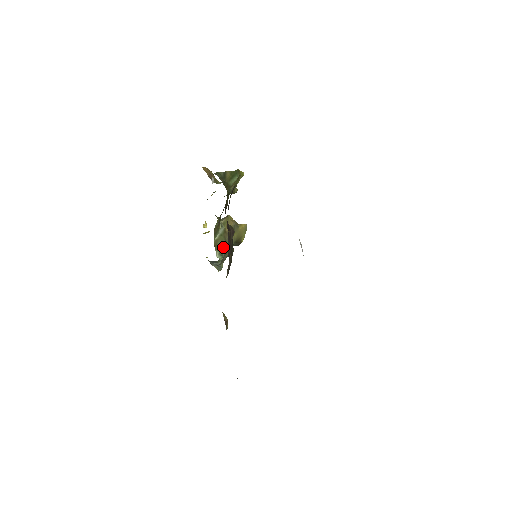
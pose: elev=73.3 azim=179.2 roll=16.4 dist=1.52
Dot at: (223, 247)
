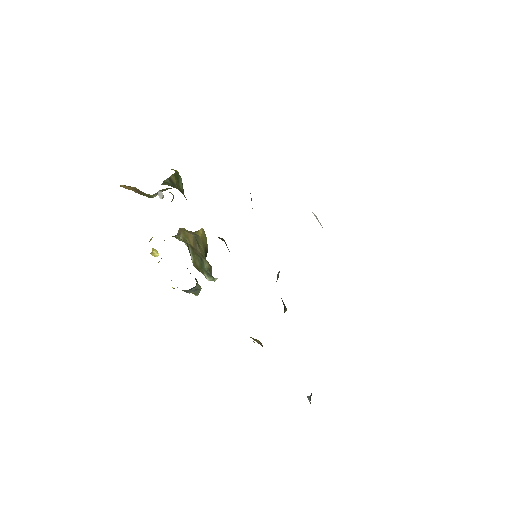
Dot at: (203, 266)
